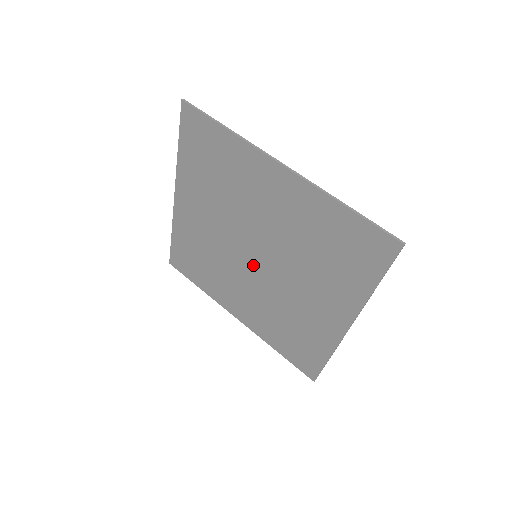
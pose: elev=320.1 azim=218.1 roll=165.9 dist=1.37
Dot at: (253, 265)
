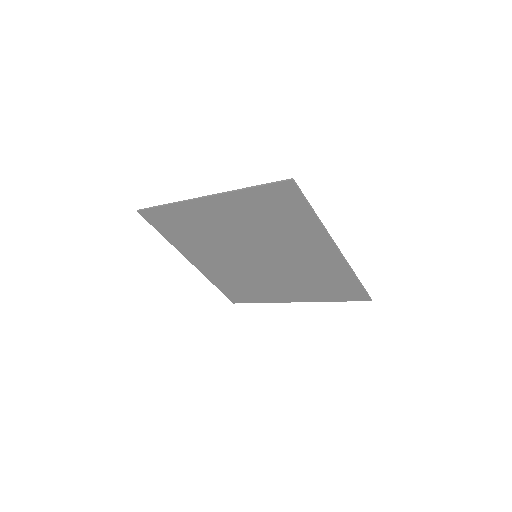
Dot at: (248, 258)
